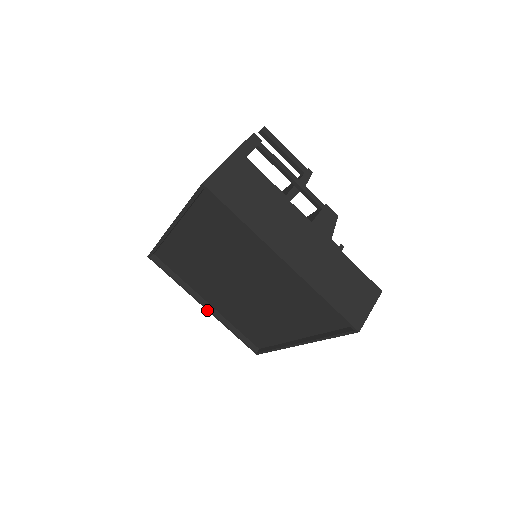
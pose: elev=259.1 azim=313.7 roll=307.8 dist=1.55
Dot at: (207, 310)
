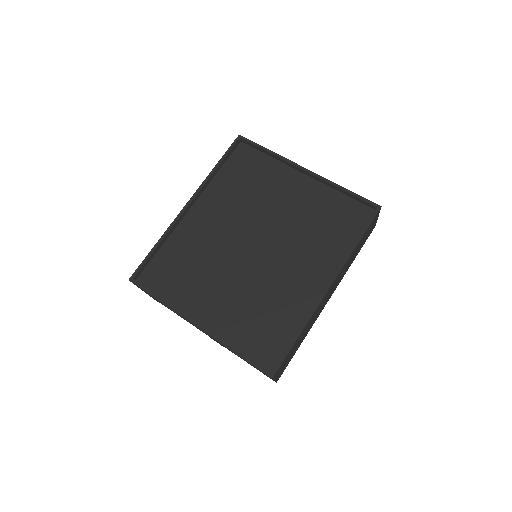
Dot at: (201, 329)
